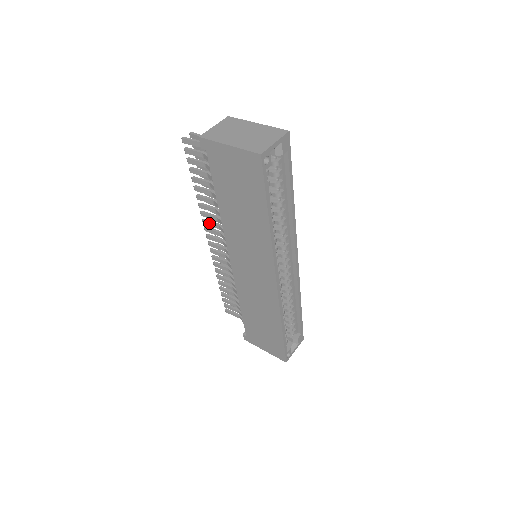
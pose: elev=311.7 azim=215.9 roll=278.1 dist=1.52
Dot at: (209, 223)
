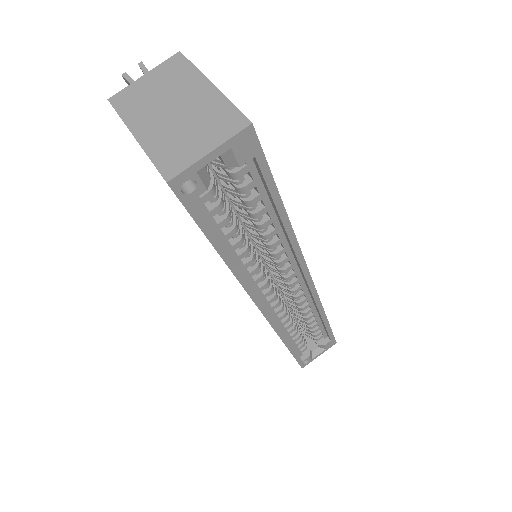
Dot at: occluded
